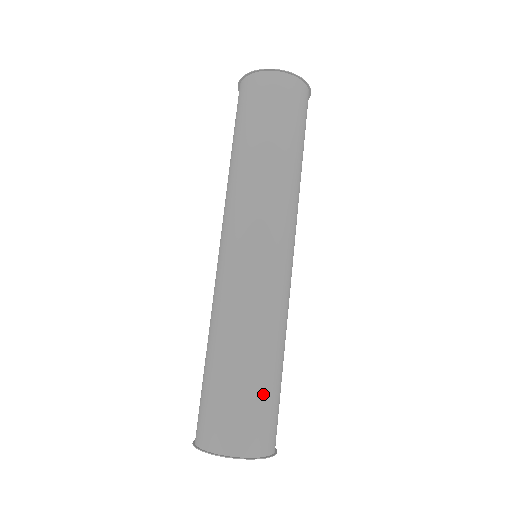
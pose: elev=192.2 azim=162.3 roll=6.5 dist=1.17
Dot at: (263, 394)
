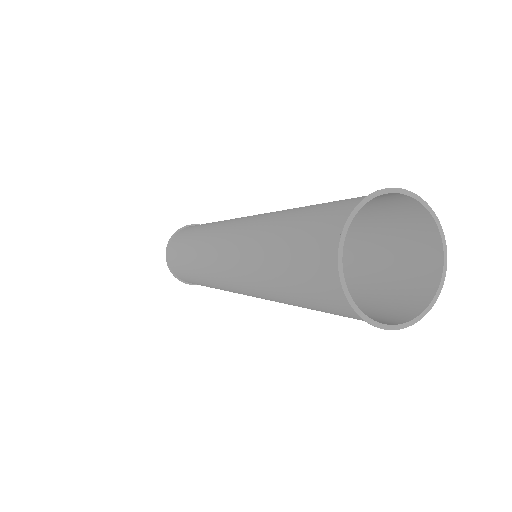
Dot at: occluded
